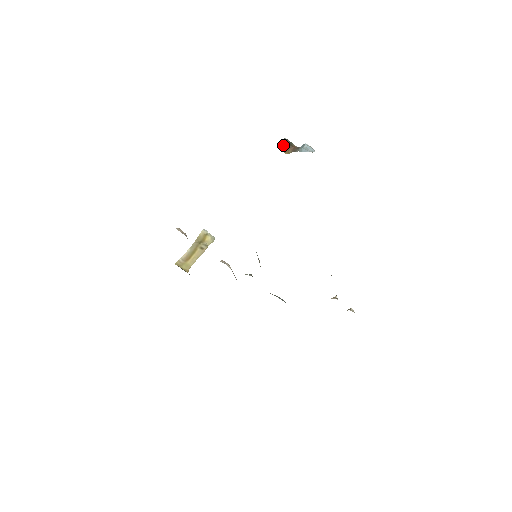
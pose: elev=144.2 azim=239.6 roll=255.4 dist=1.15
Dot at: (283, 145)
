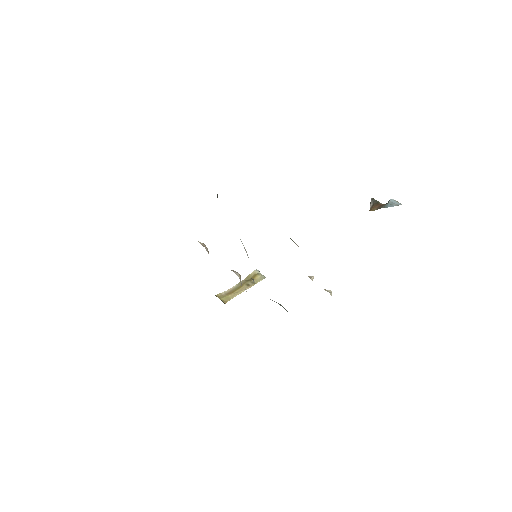
Dot at: (370, 205)
